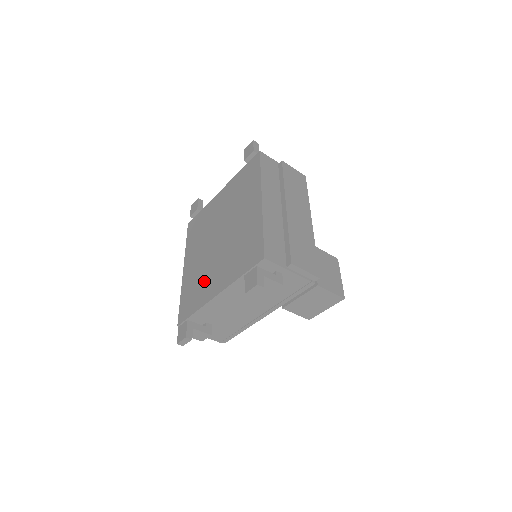
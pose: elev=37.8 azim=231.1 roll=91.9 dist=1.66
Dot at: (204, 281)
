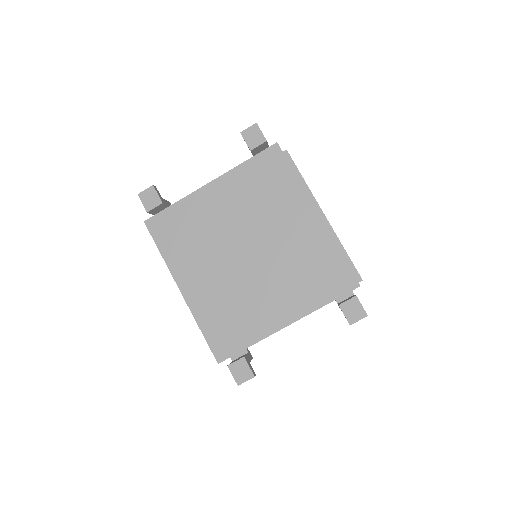
Dot at: (248, 308)
